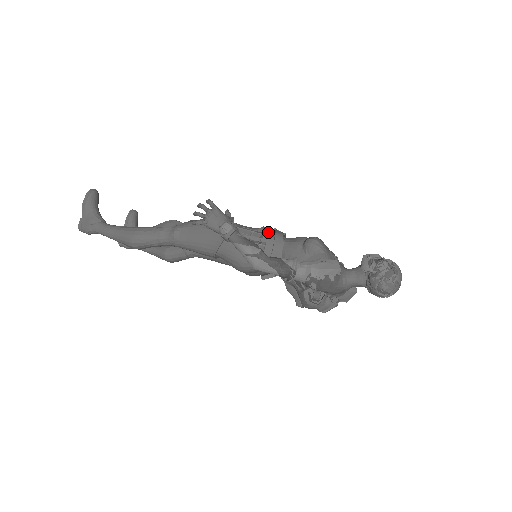
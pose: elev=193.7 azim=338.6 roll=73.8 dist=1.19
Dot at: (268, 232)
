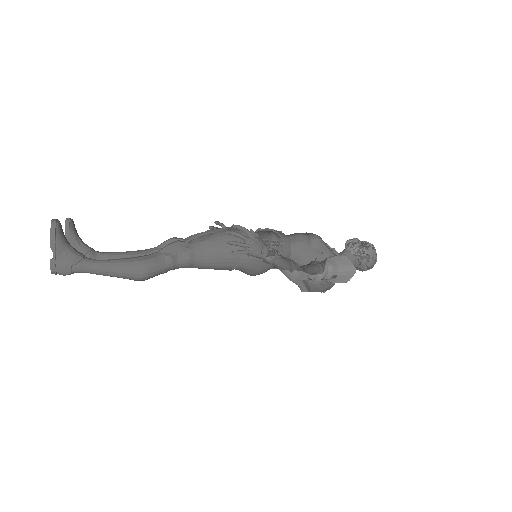
Dot at: (277, 238)
